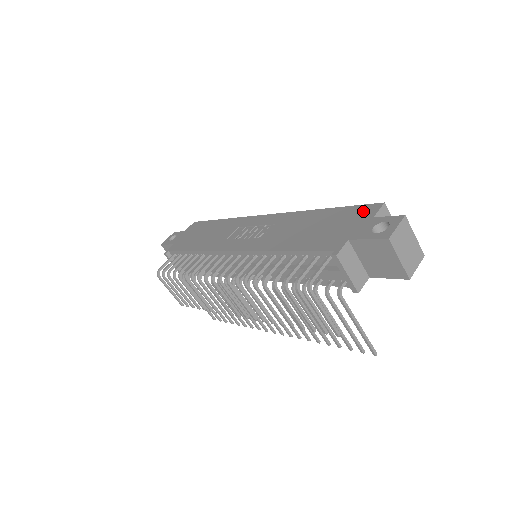
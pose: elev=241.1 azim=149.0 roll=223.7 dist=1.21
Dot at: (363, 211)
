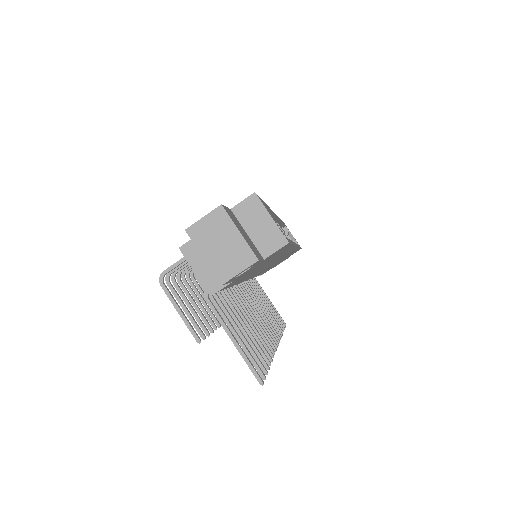
Dot at: occluded
